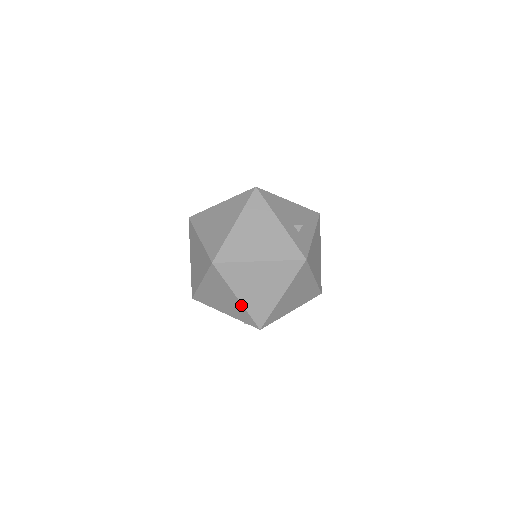
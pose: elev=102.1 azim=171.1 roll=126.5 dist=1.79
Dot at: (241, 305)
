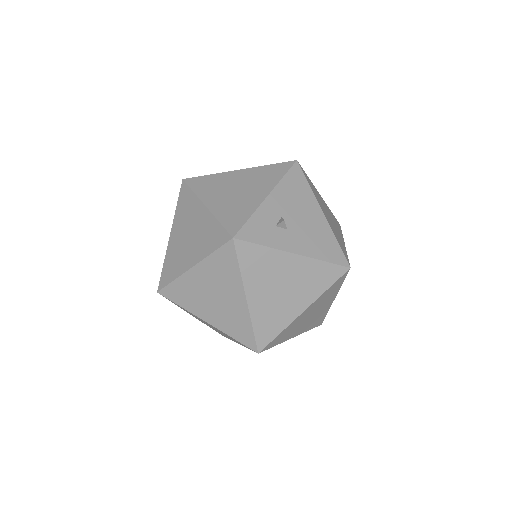
Dot at: (168, 248)
